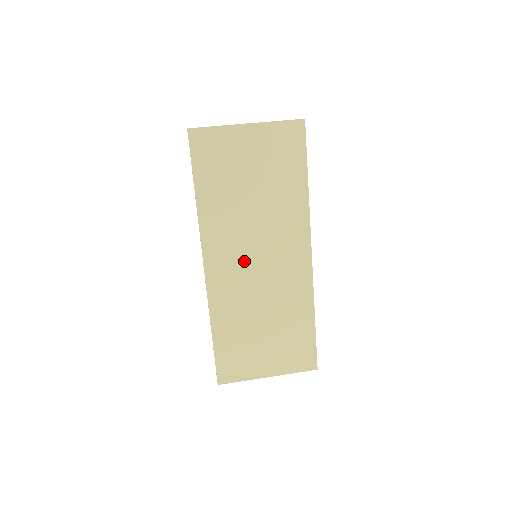
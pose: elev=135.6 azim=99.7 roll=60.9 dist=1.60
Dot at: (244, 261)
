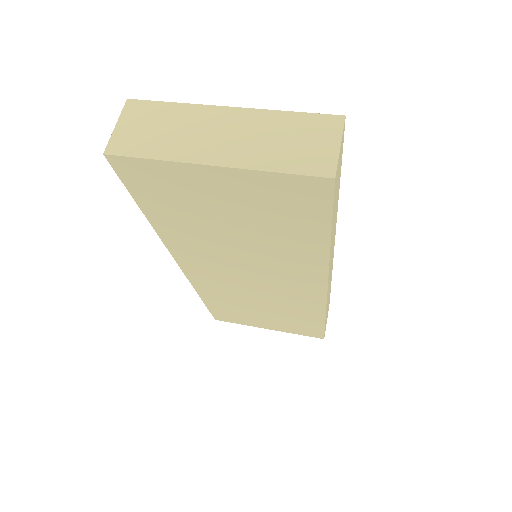
Dot at: (231, 274)
